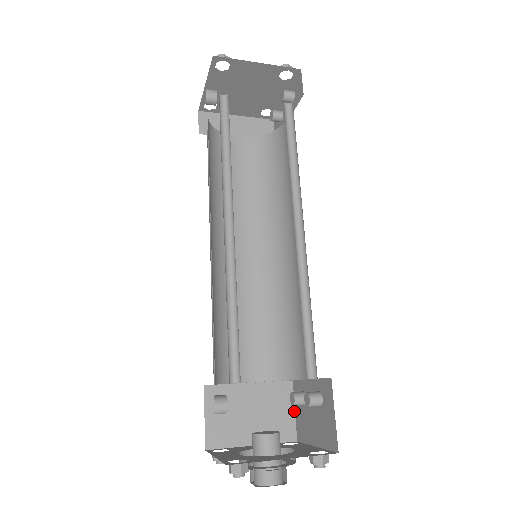
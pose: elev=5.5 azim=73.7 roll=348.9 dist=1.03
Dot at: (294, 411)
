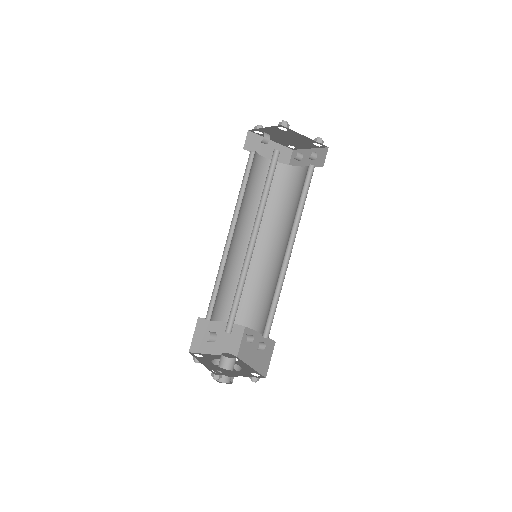
Dot at: (241, 341)
